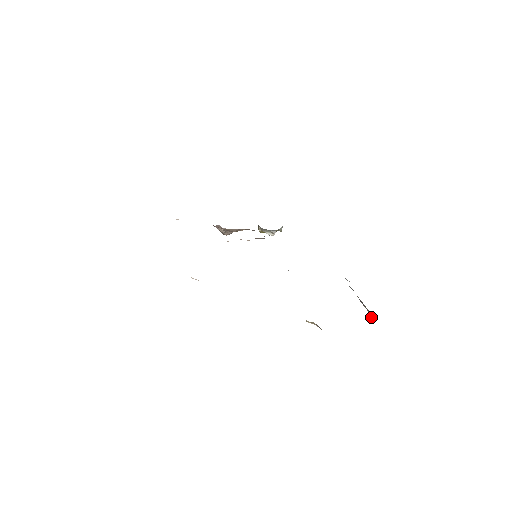
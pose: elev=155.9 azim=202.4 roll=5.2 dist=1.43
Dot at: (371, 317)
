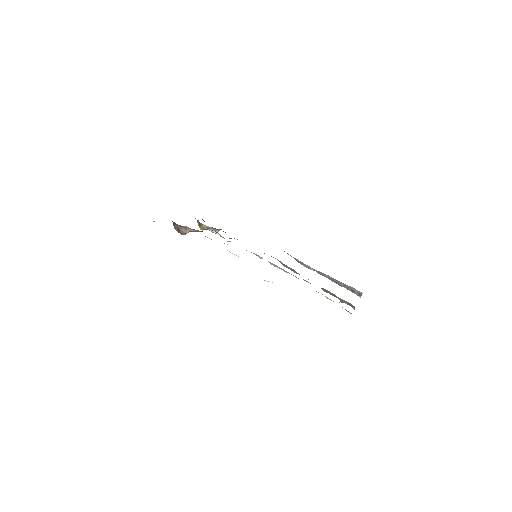
Dot at: (354, 293)
